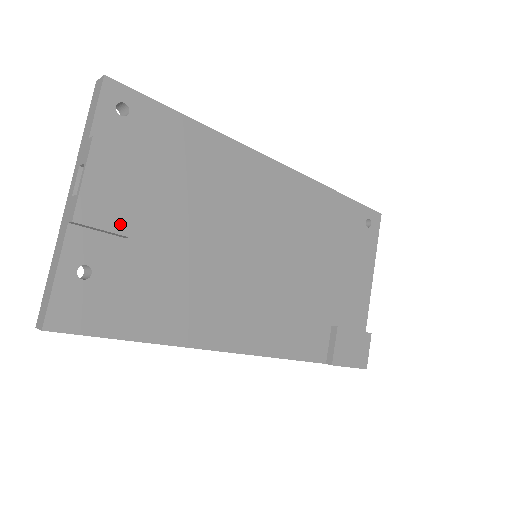
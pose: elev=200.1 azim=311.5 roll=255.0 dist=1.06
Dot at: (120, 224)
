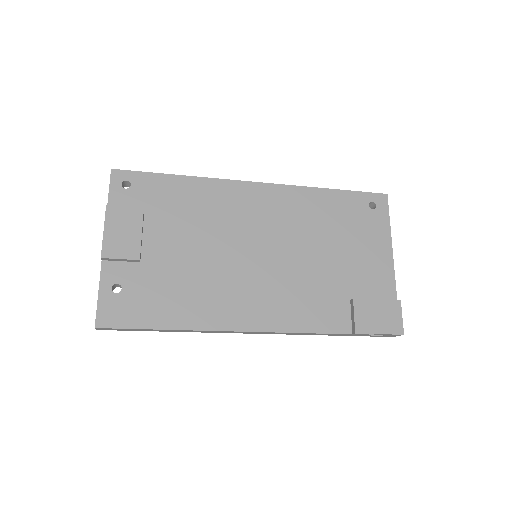
Dot at: (132, 253)
